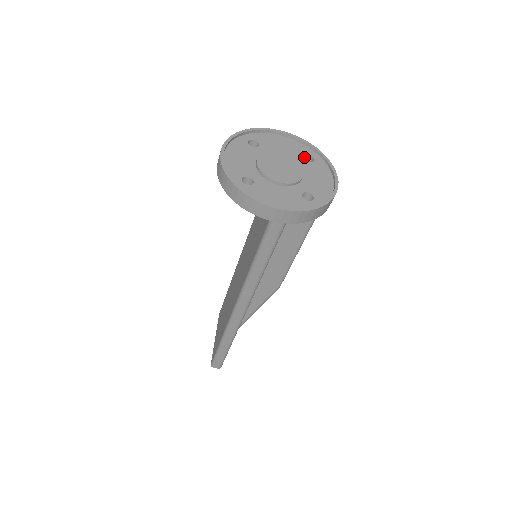
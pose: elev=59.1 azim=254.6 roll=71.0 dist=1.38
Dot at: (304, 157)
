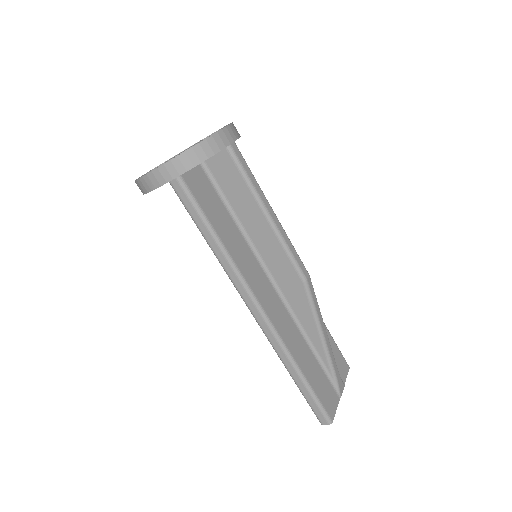
Dot at: occluded
